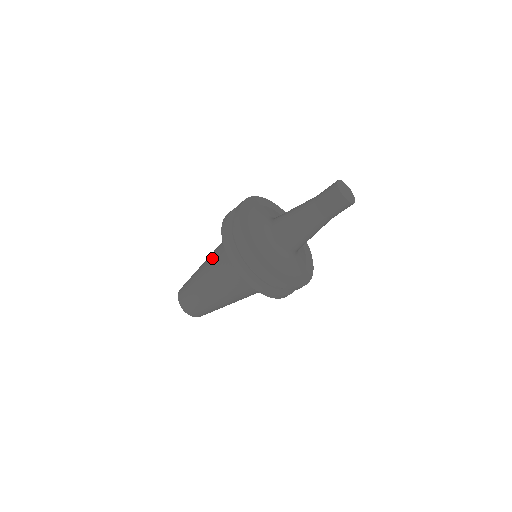
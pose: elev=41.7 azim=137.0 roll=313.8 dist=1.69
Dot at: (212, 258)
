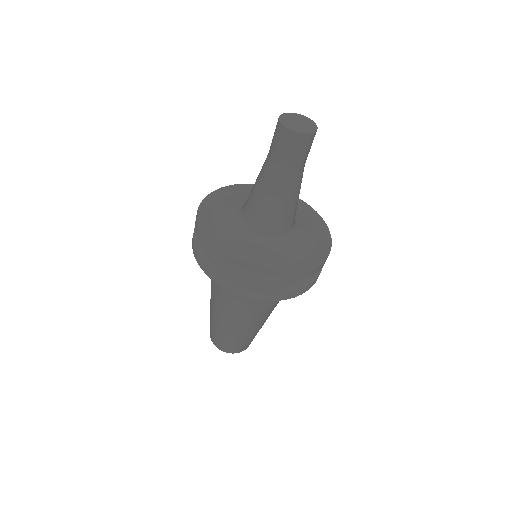
Dot at: occluded
